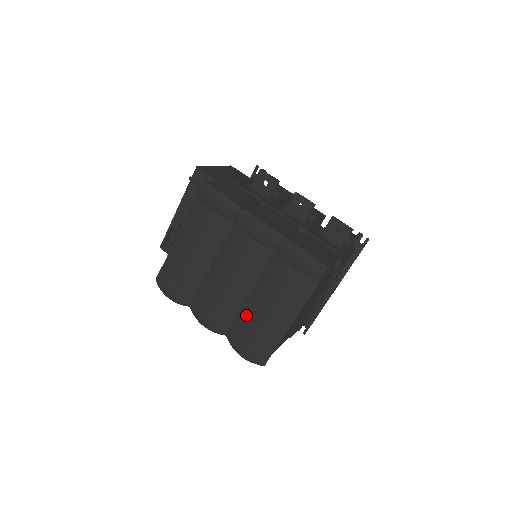
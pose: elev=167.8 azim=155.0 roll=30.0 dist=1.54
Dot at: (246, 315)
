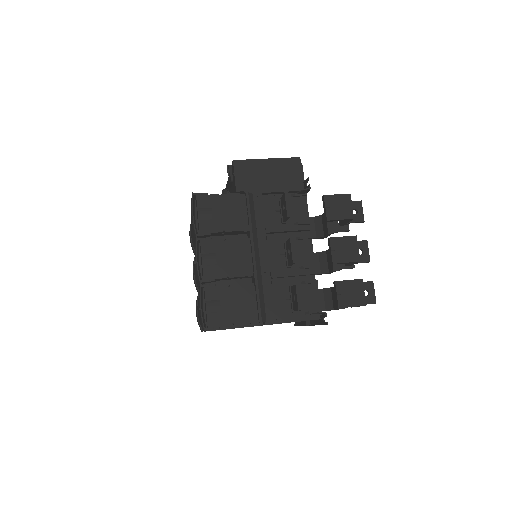
Dot at: occluded
